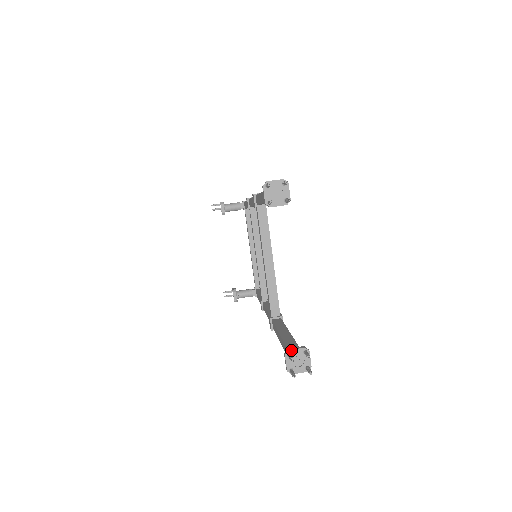
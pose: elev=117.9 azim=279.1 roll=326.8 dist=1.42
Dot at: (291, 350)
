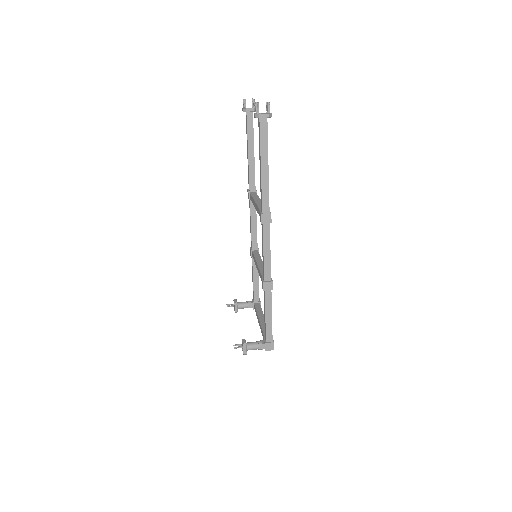
Dot at: occluded
